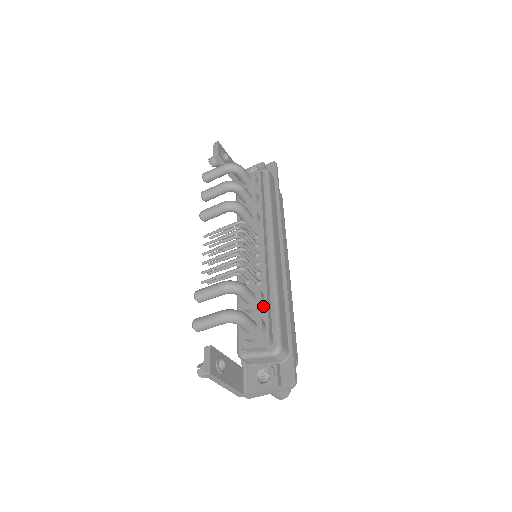
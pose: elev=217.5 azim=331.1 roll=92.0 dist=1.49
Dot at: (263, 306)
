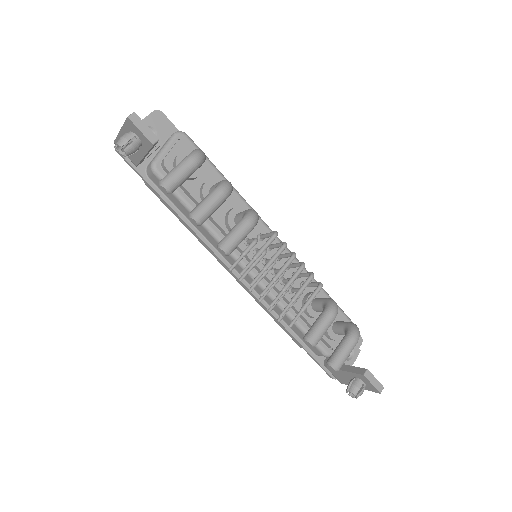
Dot at: occluded
